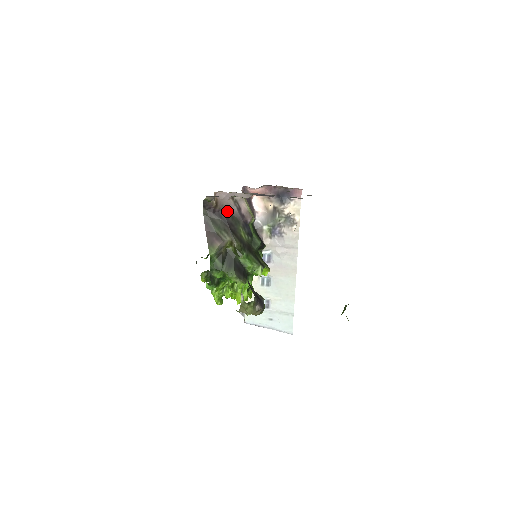
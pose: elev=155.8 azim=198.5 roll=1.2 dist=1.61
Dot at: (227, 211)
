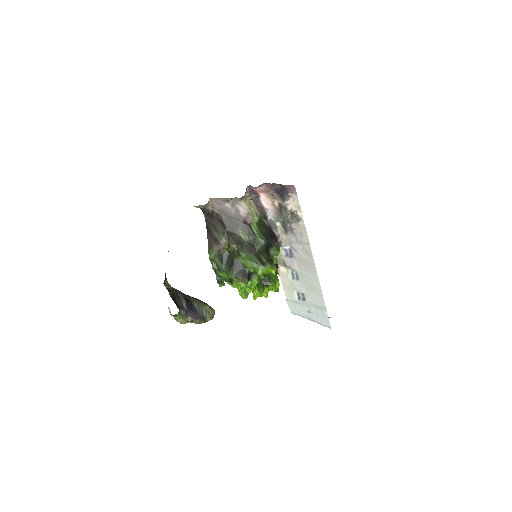
Dot at: (225, 215)
